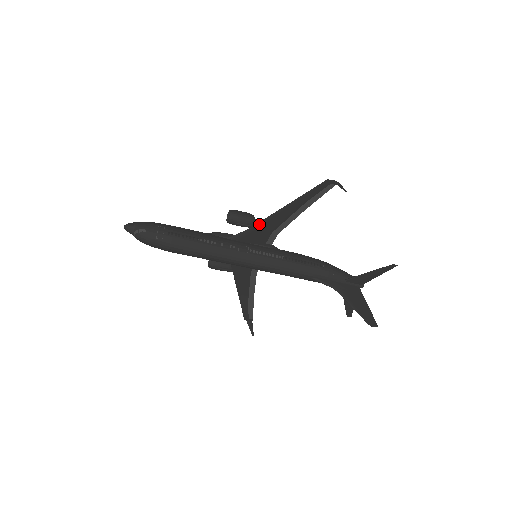
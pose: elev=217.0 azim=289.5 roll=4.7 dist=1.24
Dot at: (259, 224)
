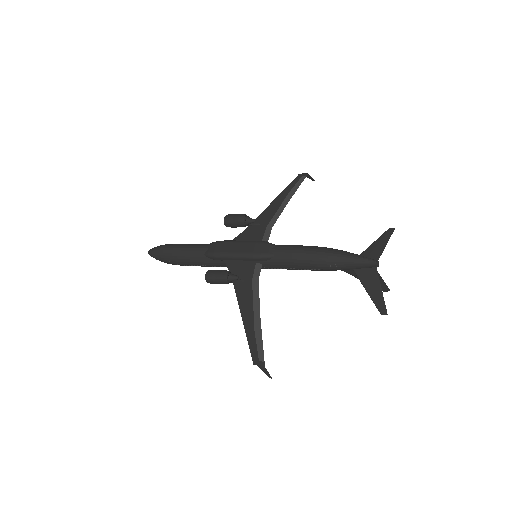
Dot at: (235, 287)
